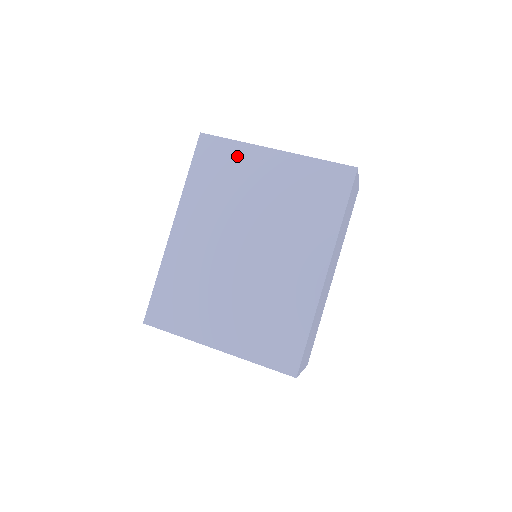
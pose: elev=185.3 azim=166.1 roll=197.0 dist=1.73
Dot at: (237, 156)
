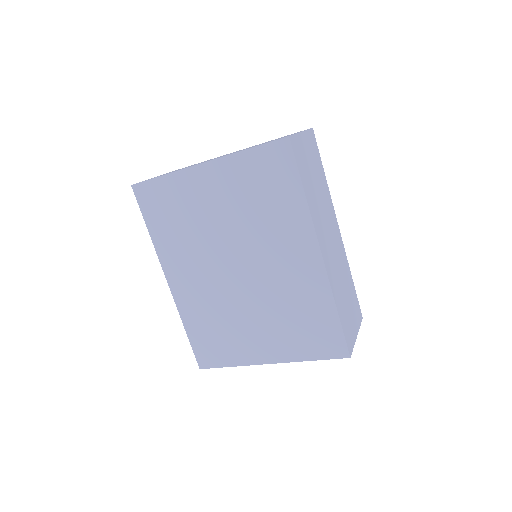
Dot at: (175, 189)
